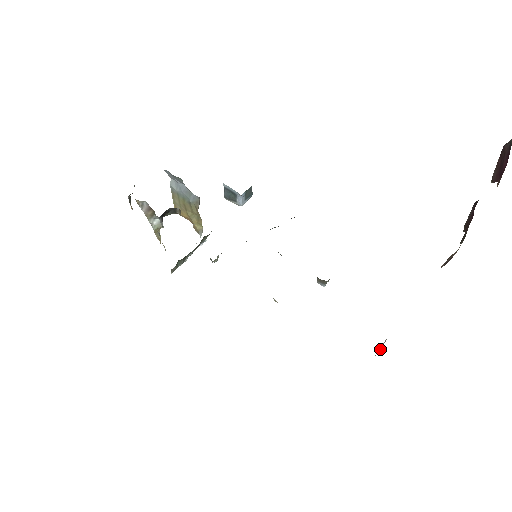
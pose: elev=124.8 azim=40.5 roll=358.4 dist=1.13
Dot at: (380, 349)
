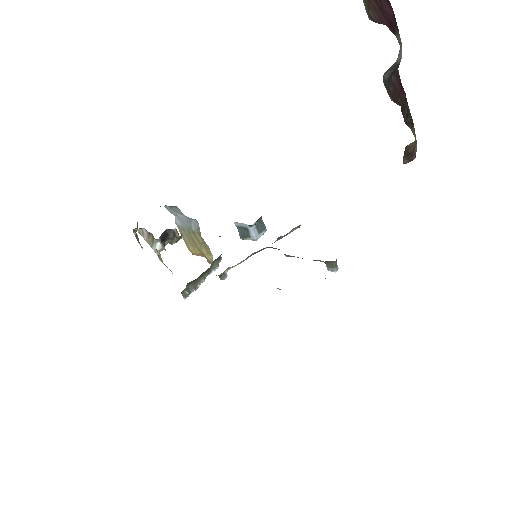
Dot at: occluded
